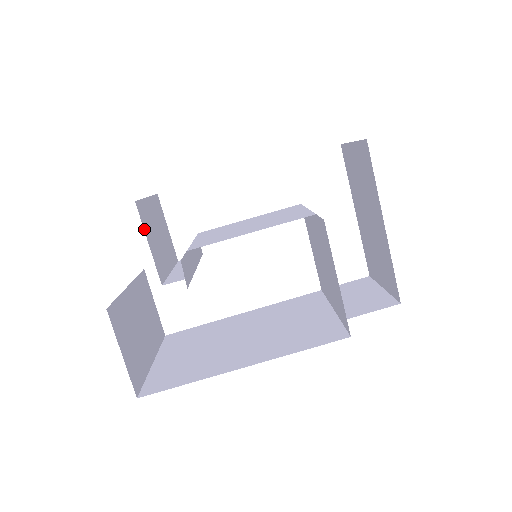
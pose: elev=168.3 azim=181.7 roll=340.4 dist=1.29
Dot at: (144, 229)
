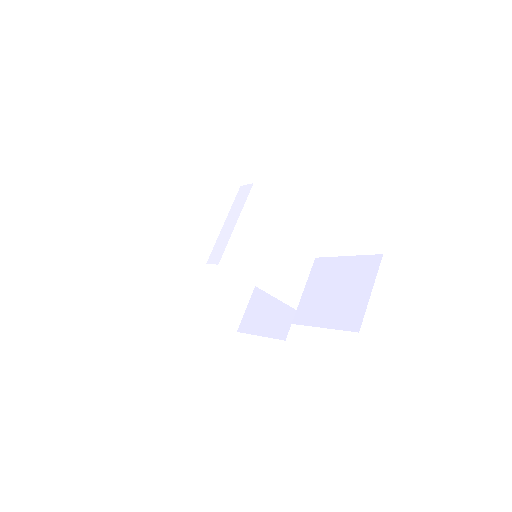
Dot at: occluded
